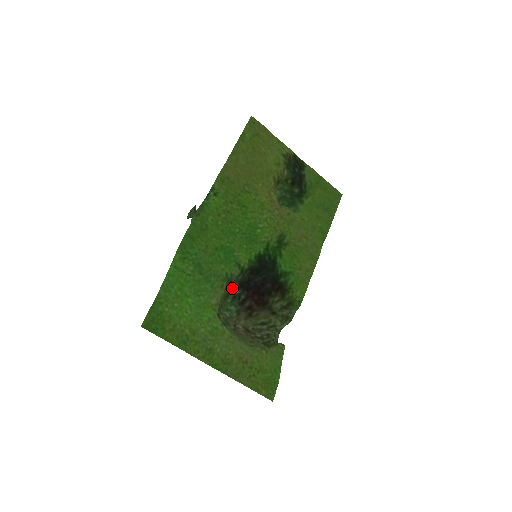
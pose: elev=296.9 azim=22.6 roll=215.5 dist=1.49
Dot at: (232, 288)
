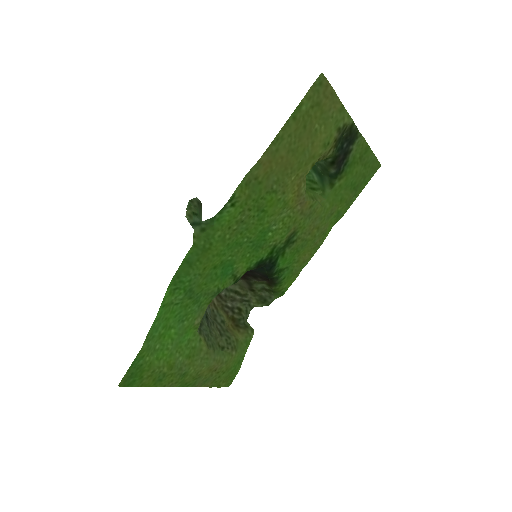
Dot at: occluded
